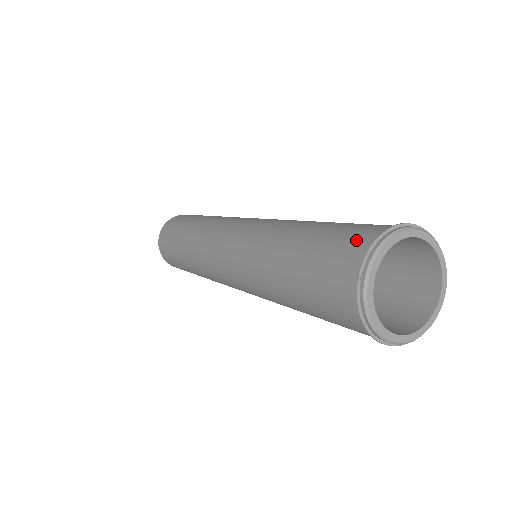
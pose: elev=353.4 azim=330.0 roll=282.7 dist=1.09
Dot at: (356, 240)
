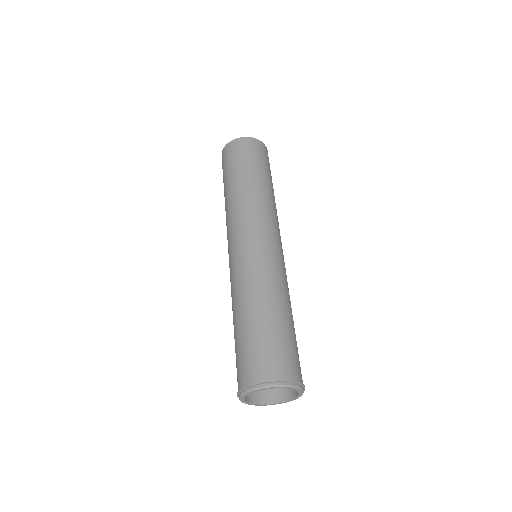
Dot at: (239, 376)
